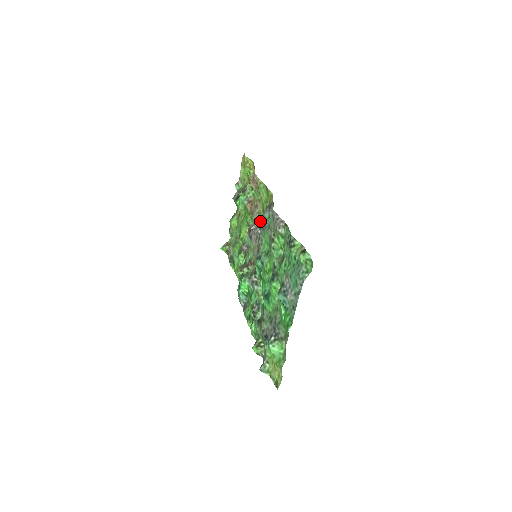
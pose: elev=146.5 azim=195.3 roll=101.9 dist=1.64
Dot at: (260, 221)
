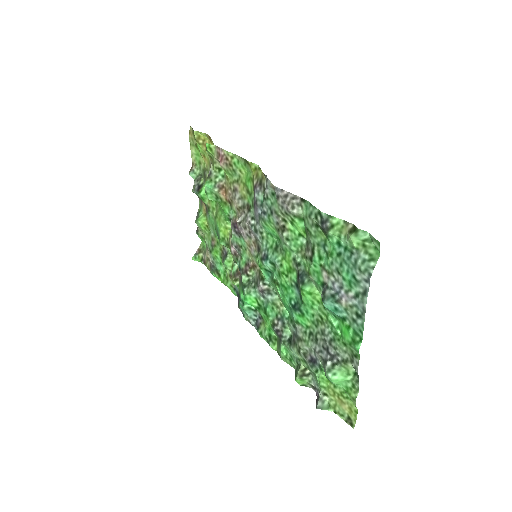
Dot at: (248, 208)
